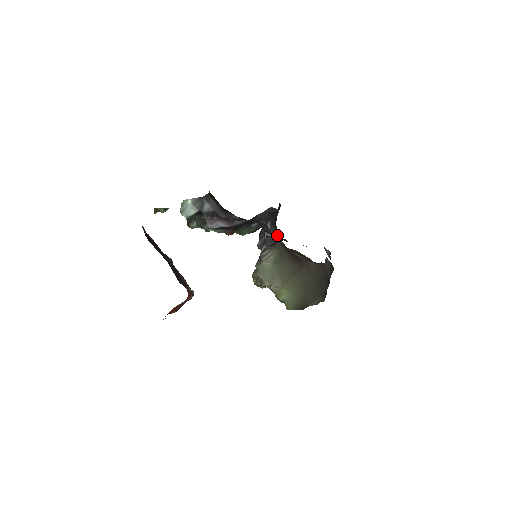
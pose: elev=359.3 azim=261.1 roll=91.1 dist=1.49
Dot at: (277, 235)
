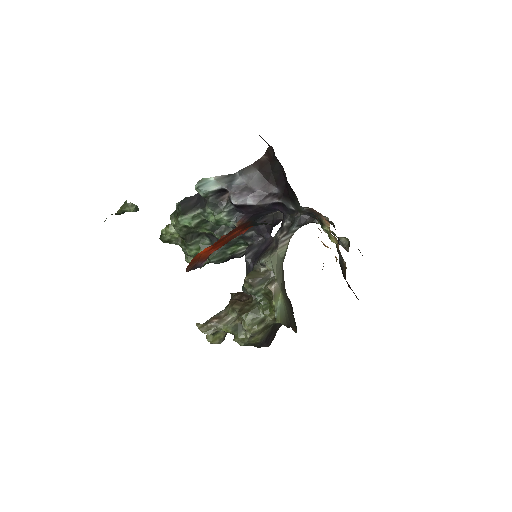
Dot at: occluded
